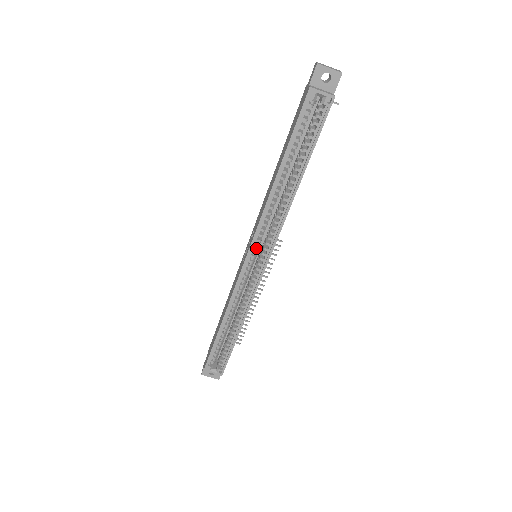
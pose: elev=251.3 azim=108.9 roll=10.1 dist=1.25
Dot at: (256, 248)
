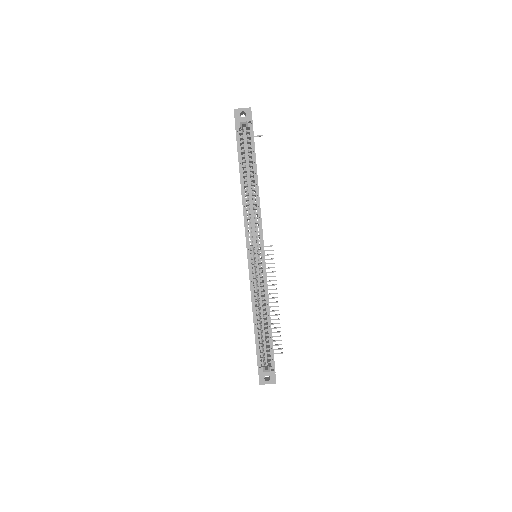
Dot at: (252, 245)
